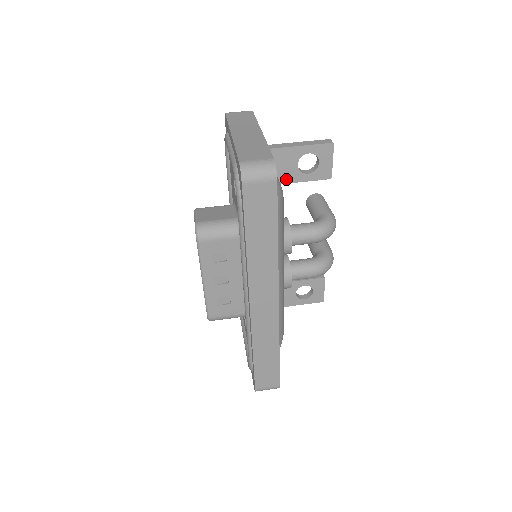
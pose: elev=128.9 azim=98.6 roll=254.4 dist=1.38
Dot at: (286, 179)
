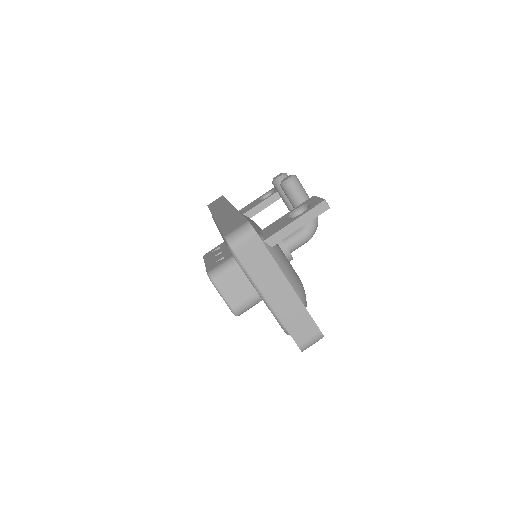
Dot at: occluded
